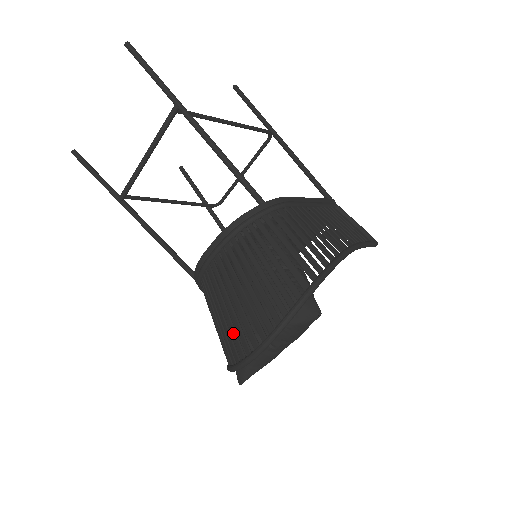
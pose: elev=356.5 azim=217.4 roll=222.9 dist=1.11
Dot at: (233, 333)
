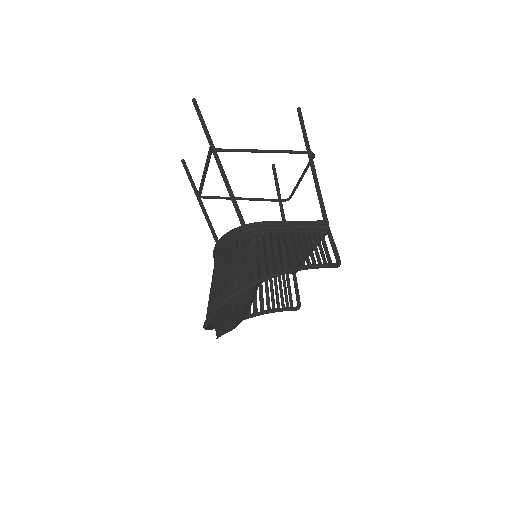
Dot at: occluded
